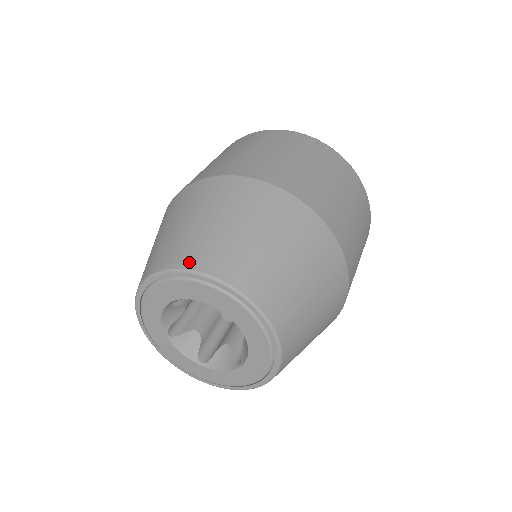
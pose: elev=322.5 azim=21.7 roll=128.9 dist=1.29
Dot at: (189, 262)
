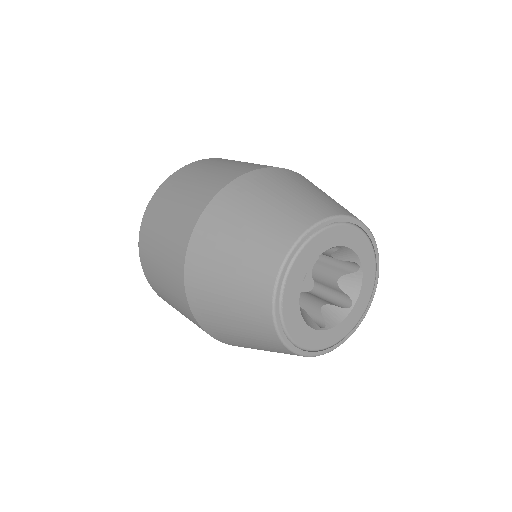
Dot at: (322, 214)
